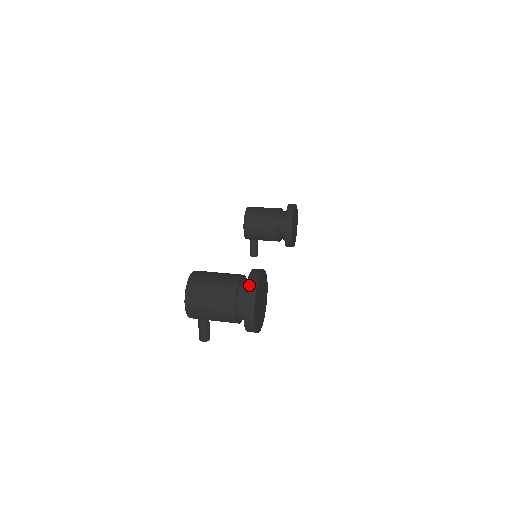
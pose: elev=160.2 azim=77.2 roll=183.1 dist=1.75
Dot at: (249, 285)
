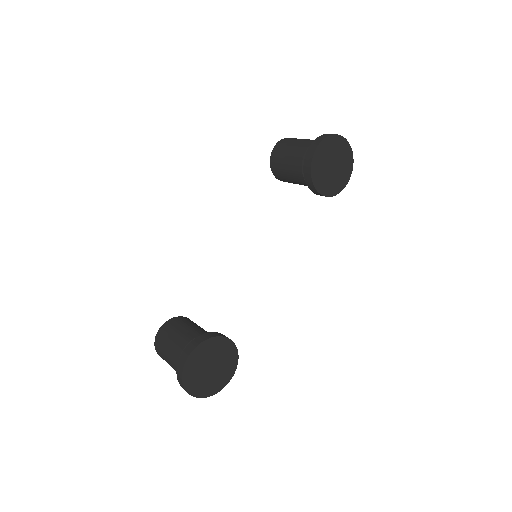
Dot at: (178, 372)
